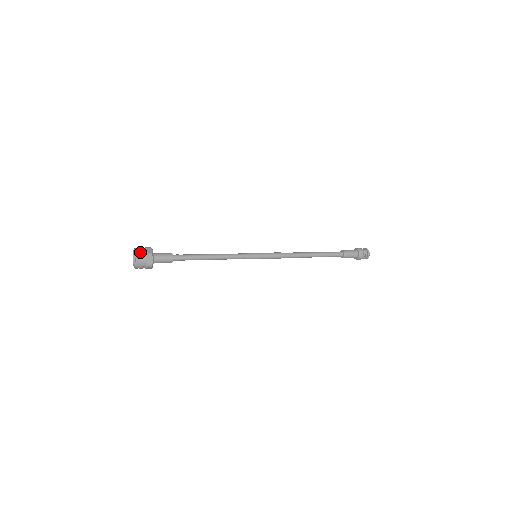
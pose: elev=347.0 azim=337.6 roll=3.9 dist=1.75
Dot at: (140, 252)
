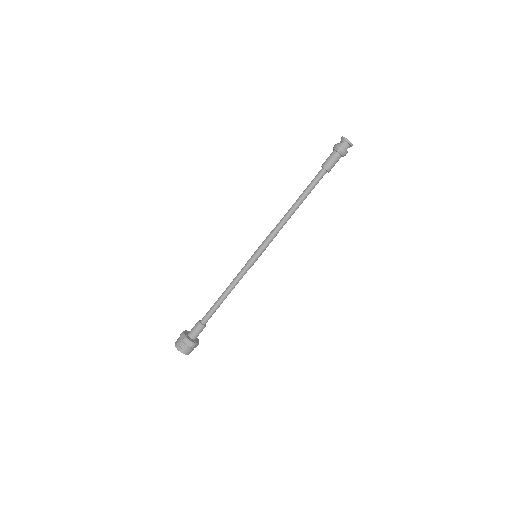
Dot at: (185, 351)
